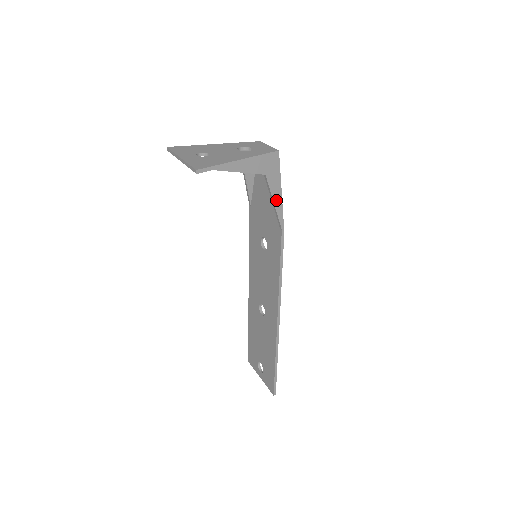
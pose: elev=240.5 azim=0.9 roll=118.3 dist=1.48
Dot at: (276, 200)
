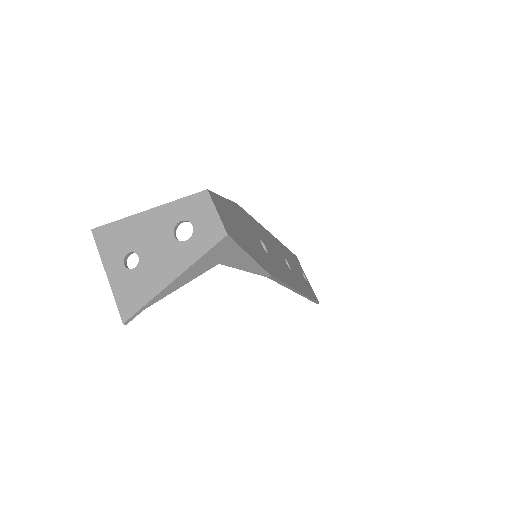
Dot at: (246, 267)
